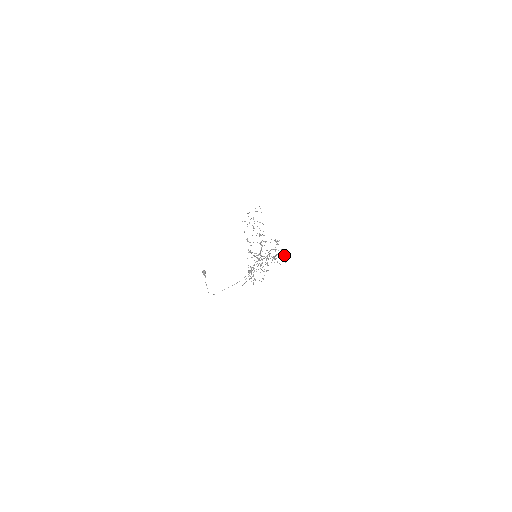
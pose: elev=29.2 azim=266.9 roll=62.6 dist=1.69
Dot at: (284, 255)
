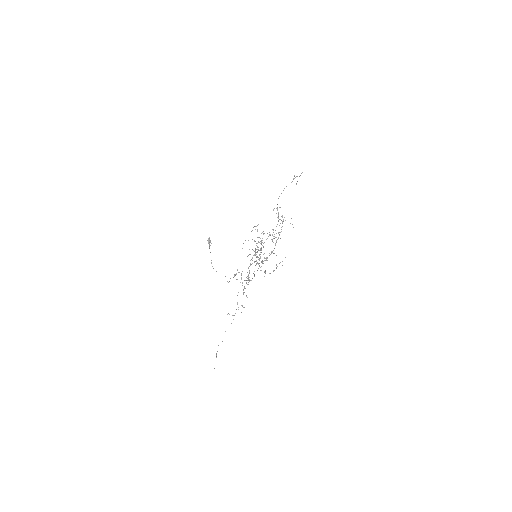
Dot at: (299, 176)
